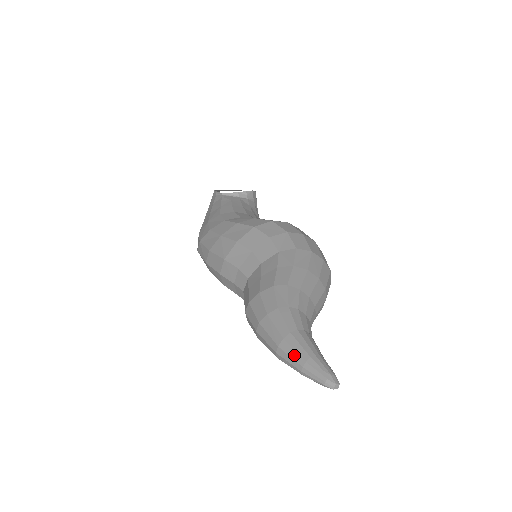
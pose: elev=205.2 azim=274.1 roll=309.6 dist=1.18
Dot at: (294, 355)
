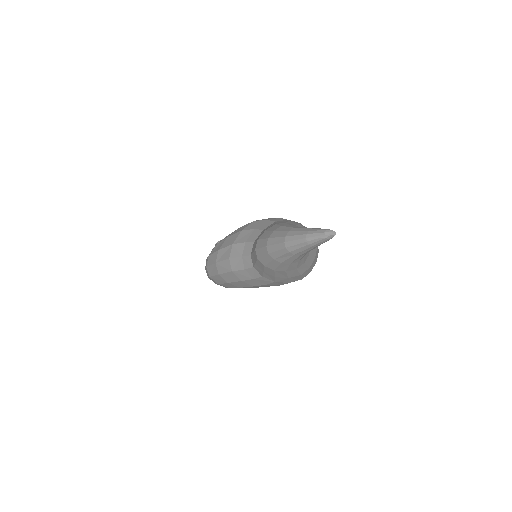
Dot at: (299, 233)
